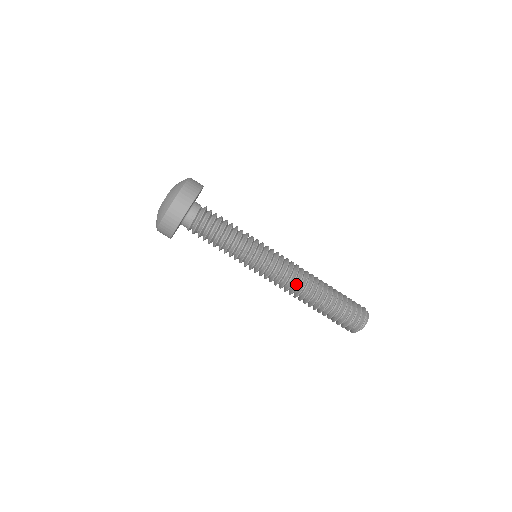
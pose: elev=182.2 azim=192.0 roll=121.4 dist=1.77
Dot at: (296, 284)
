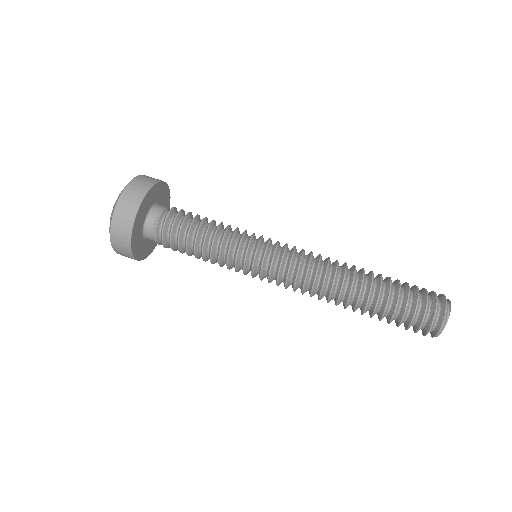
Dot at: (325, 265)
